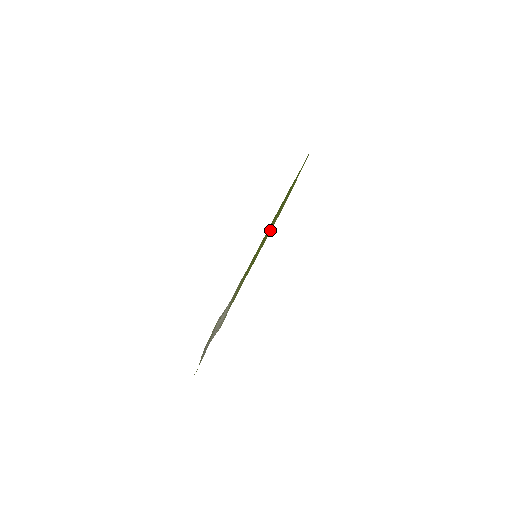
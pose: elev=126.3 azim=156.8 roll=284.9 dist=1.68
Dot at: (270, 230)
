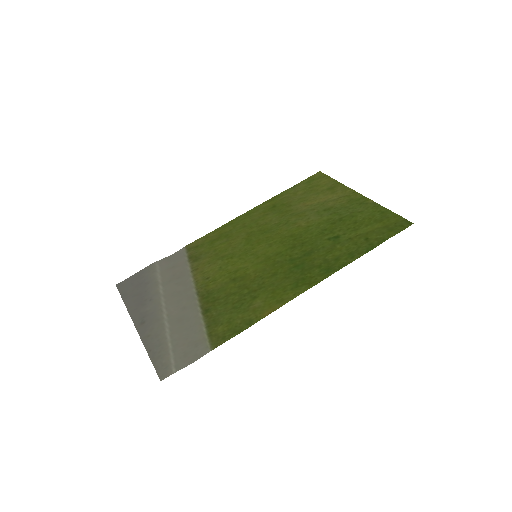
Dot at: (294, 207)
